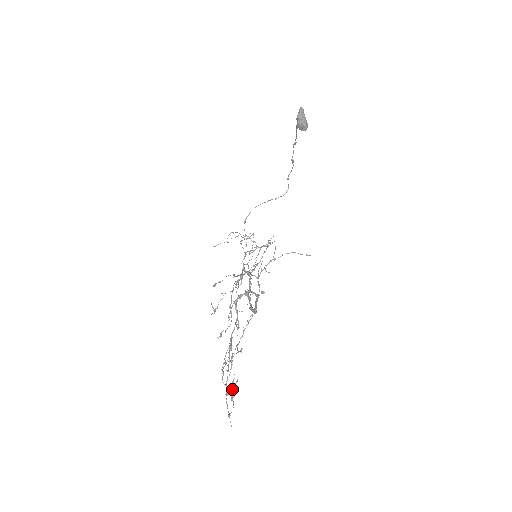
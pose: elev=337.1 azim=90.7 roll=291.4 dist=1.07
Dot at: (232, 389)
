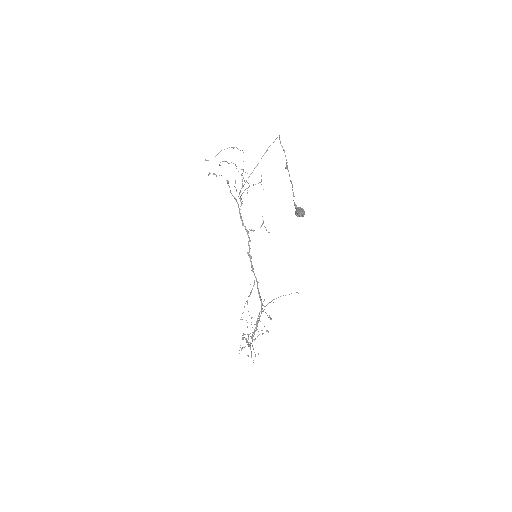
Dot at: (248, 335)
